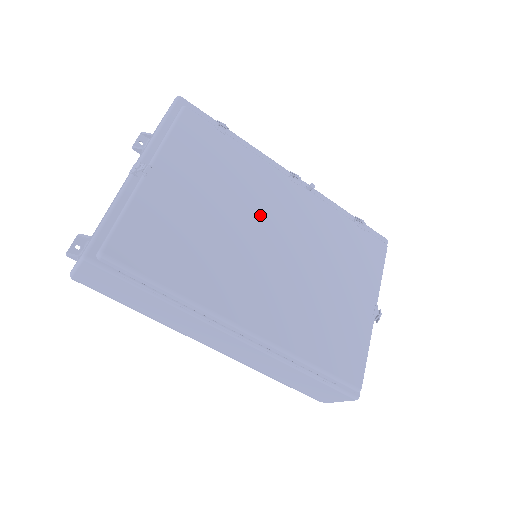
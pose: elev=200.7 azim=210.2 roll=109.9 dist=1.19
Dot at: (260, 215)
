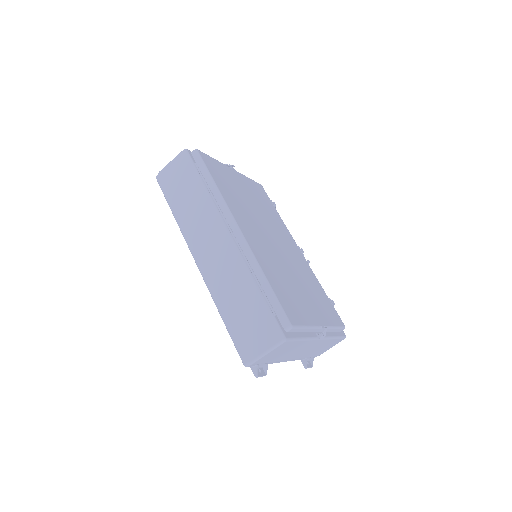
Dot at: (274, 230)
